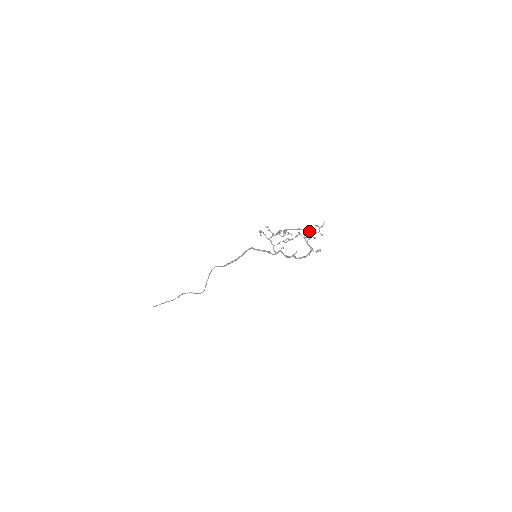
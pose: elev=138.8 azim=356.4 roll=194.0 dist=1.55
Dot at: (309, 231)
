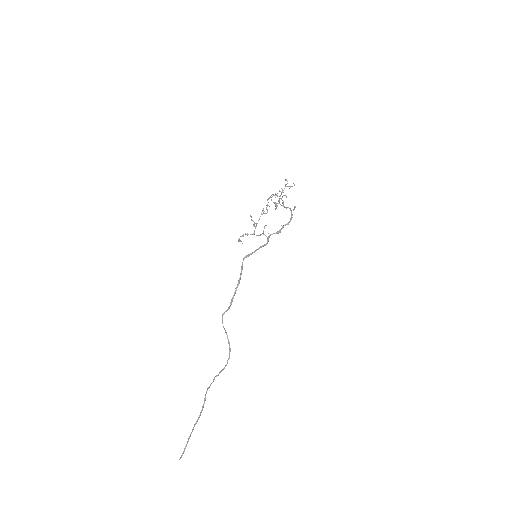
Dot at: (287, 181)
